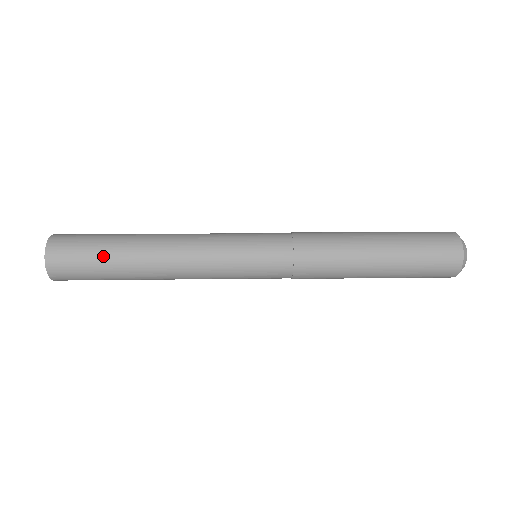
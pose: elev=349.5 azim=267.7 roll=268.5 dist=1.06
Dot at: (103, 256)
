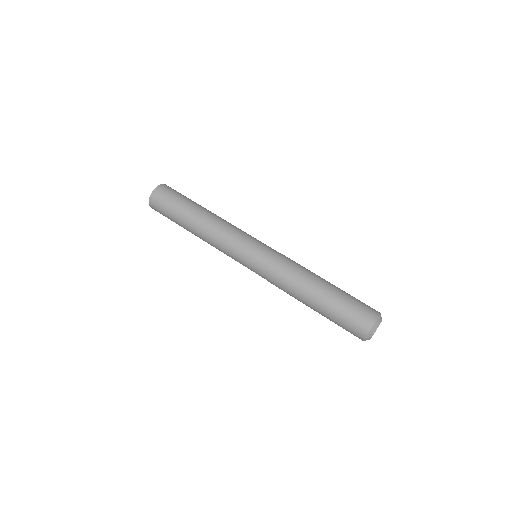
Dot at: (174, 221)
